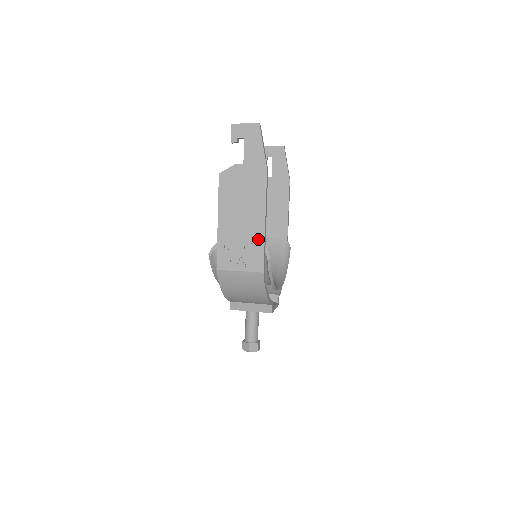
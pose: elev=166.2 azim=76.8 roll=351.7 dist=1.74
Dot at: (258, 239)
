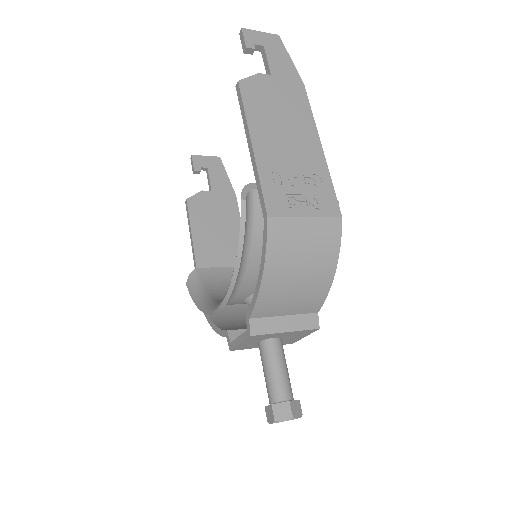
Dot at: (320, 169)
